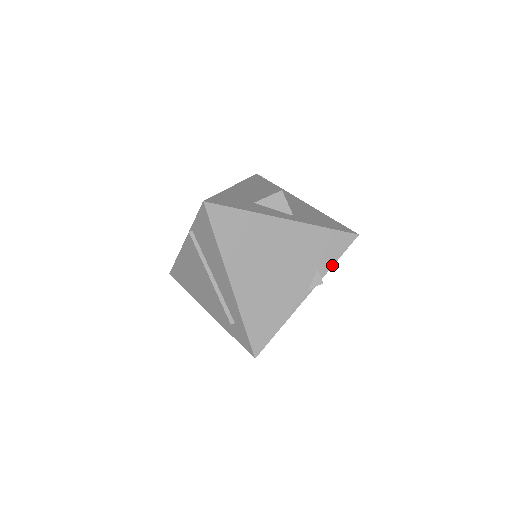
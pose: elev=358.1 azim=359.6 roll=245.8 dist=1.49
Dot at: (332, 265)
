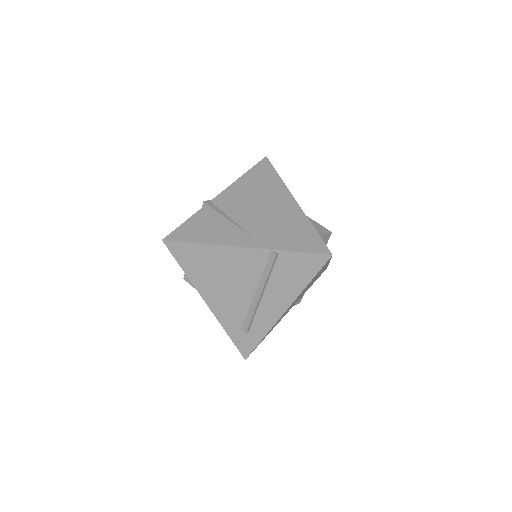
Dot at: occluded
